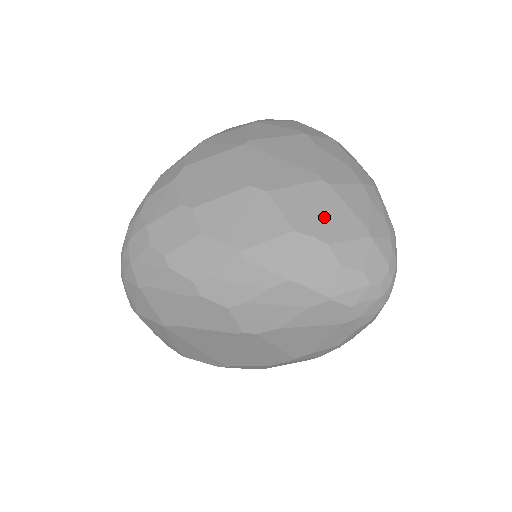
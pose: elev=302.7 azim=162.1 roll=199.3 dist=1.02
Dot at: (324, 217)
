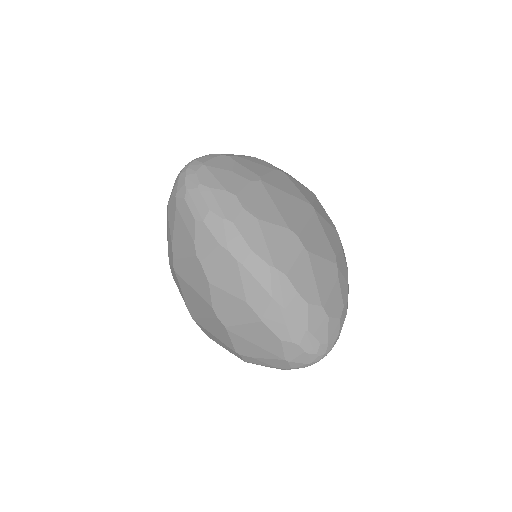
Dot at: occluded
